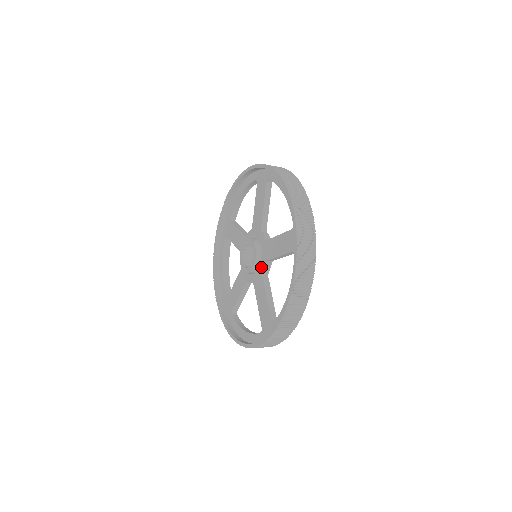
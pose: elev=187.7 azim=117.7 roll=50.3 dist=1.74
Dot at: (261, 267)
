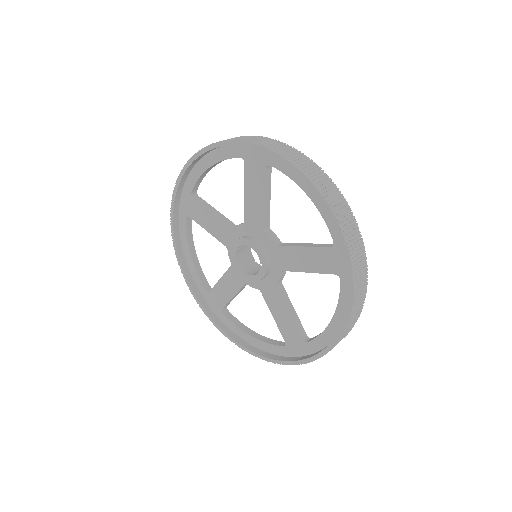
Dot at: (273, 276)
